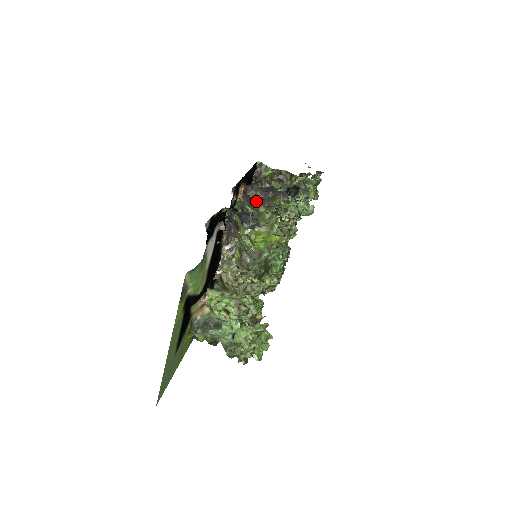
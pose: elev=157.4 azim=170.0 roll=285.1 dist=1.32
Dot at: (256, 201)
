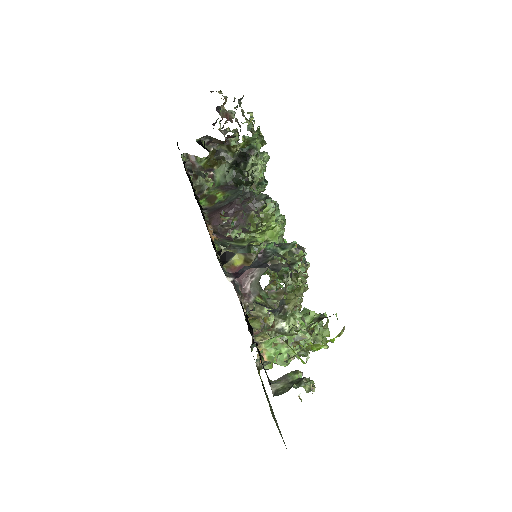
Dot at: (237, 237)
